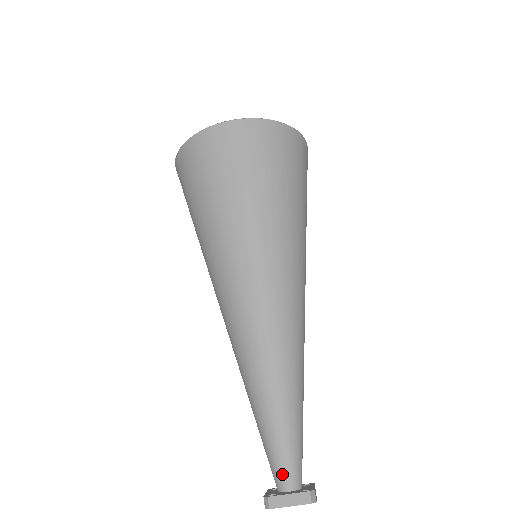
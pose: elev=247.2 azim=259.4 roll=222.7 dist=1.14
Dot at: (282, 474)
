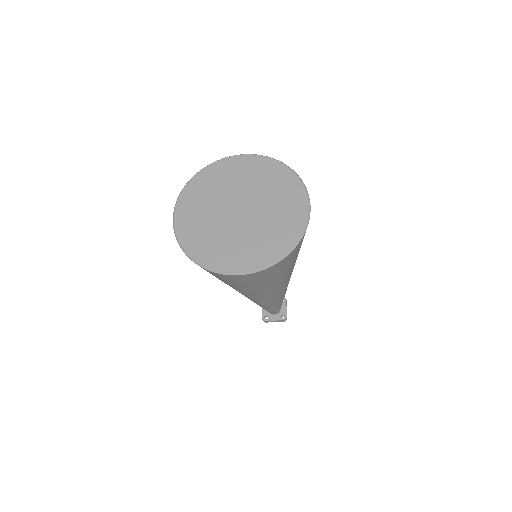
Dot at: (271, 313)
